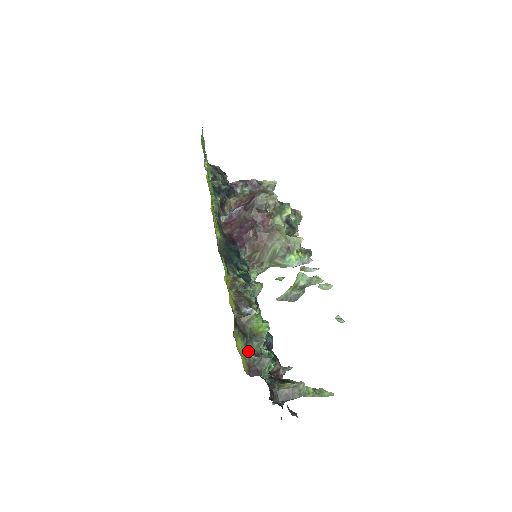
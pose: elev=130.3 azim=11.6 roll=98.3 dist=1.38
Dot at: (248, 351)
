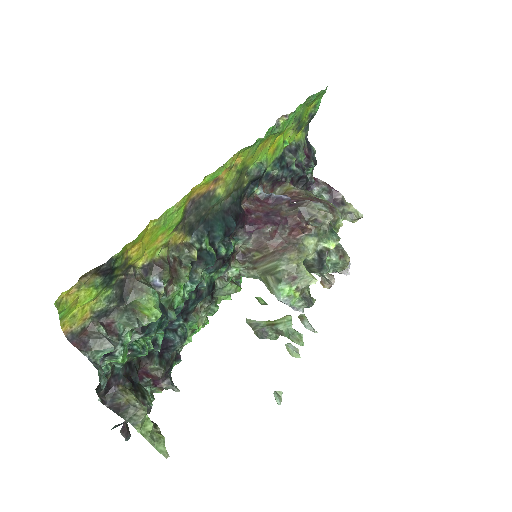
Dot at: (108, 318)
